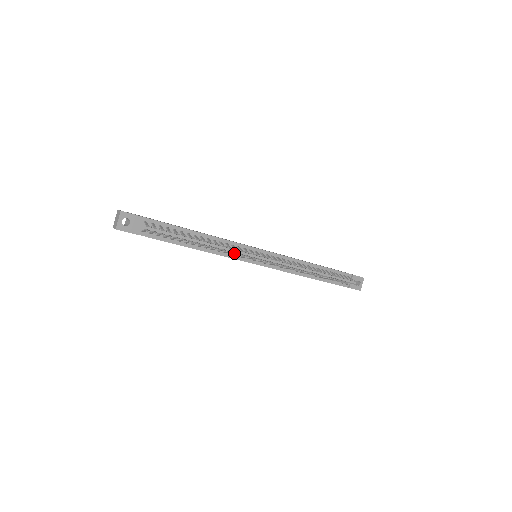
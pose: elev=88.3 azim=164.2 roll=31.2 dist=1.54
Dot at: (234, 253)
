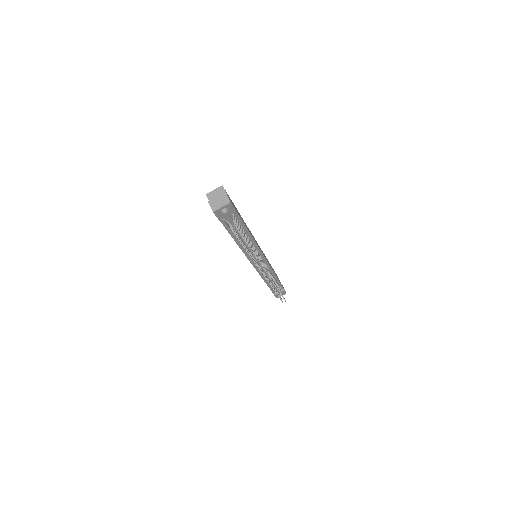
Dot at: occluded
